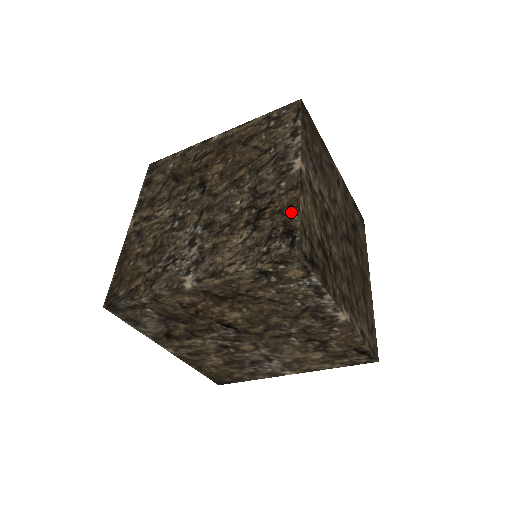
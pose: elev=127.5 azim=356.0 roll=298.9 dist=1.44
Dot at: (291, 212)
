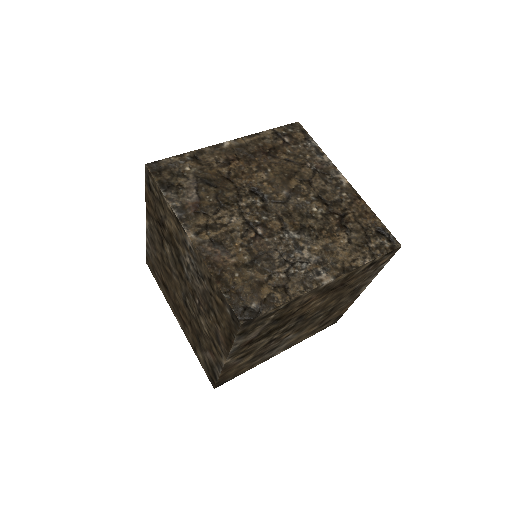
Dot at: (371, 216)
